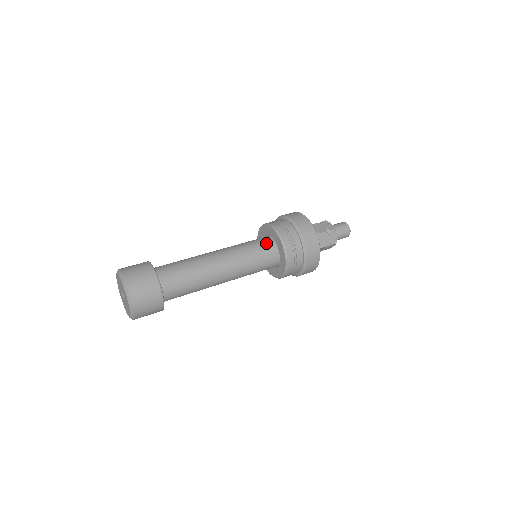
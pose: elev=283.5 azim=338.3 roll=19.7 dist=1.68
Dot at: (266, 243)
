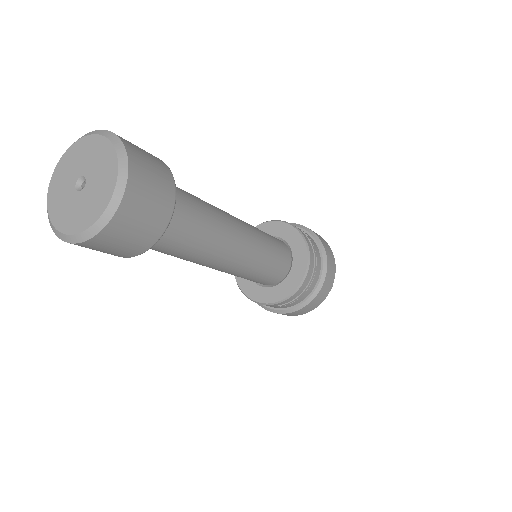
Dot at: occluded
